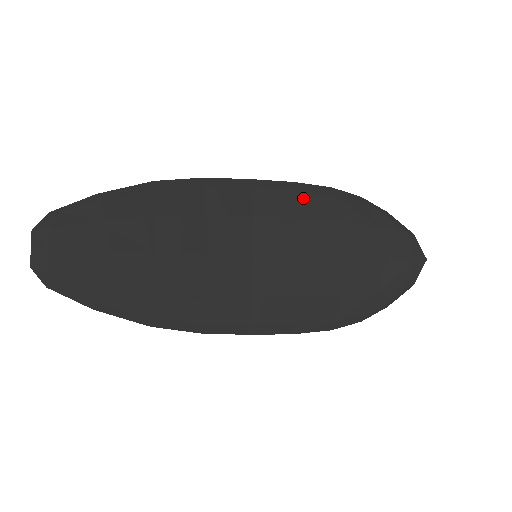
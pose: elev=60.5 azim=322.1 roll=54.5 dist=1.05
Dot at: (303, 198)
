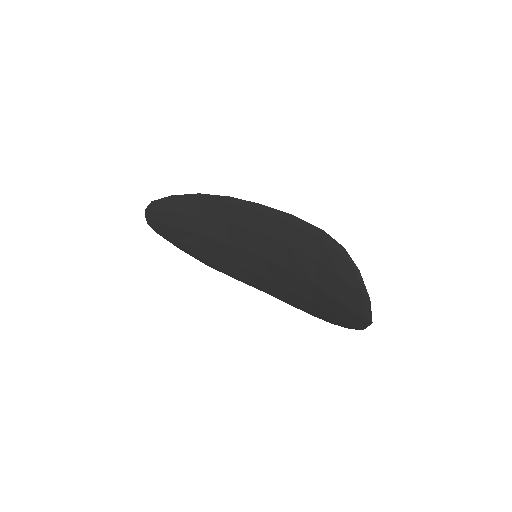
Dot at: (295, 230)
